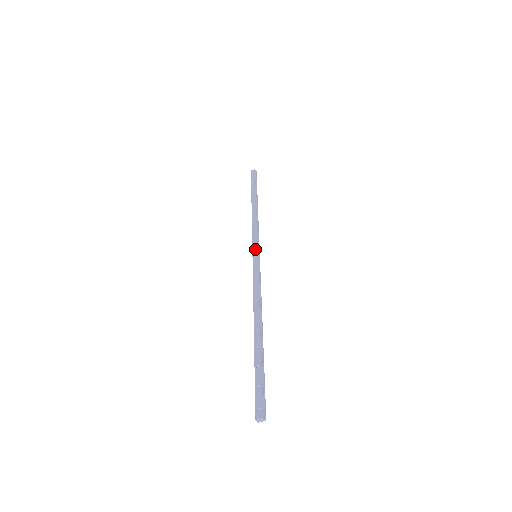
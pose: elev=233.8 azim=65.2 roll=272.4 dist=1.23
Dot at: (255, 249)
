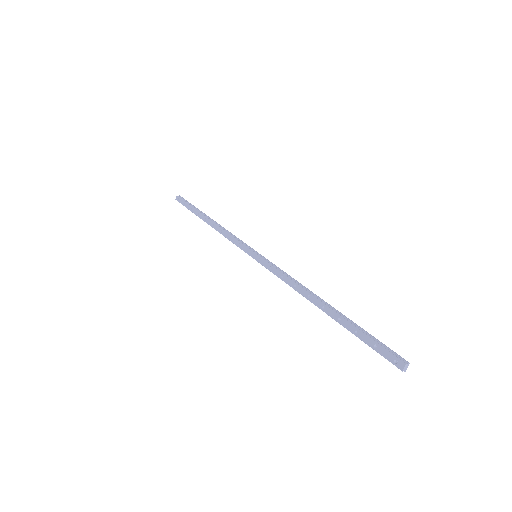
Dot at: (249, 252)
